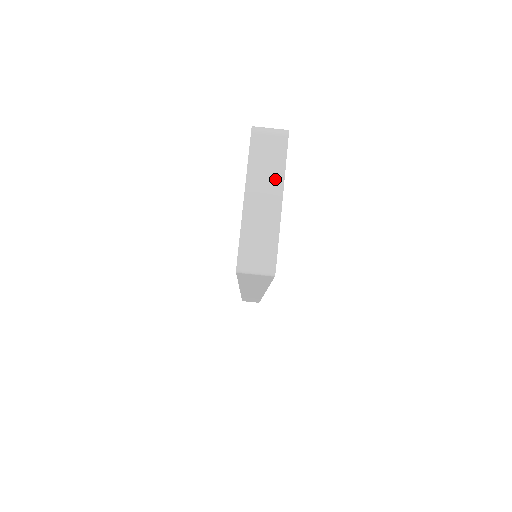
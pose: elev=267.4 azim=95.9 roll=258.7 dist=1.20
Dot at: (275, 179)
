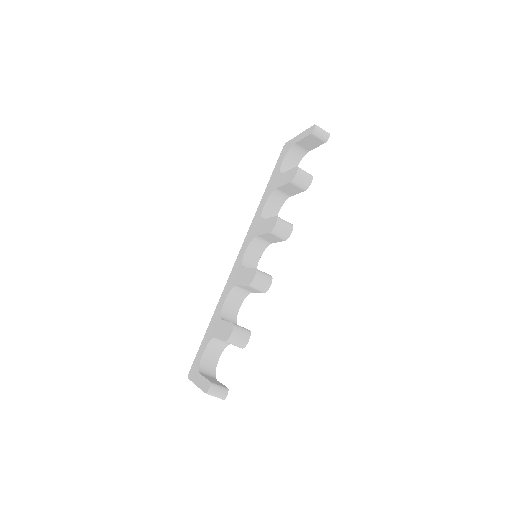
Dot at: occluded
